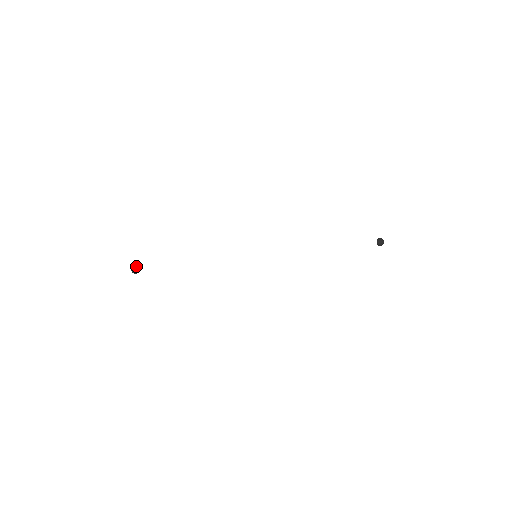
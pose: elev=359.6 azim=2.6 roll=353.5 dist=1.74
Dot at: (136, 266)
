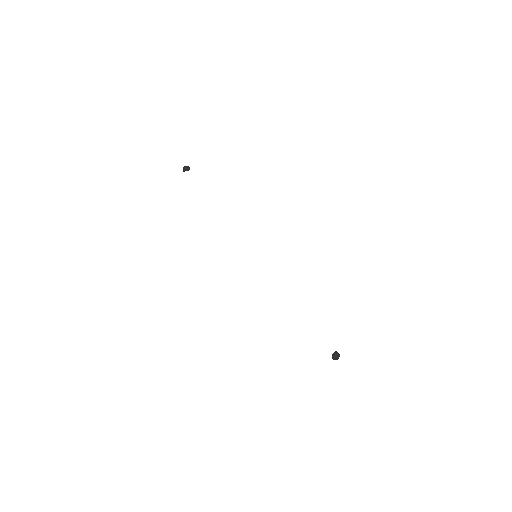
Dot at: occluded
